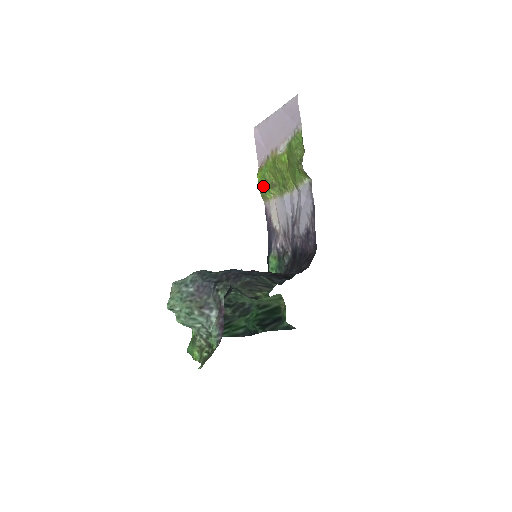
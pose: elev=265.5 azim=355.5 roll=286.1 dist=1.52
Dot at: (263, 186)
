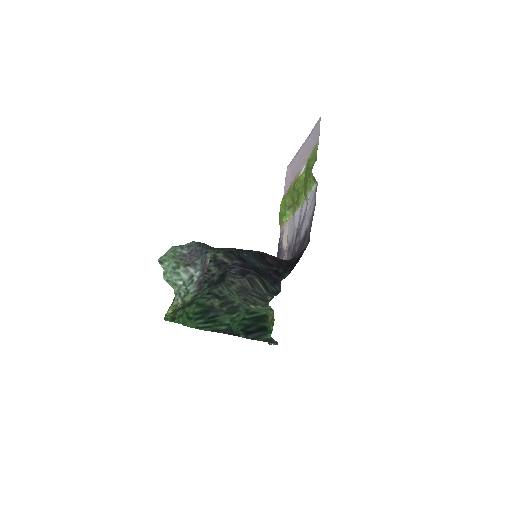
Dot at: (282, 212)
